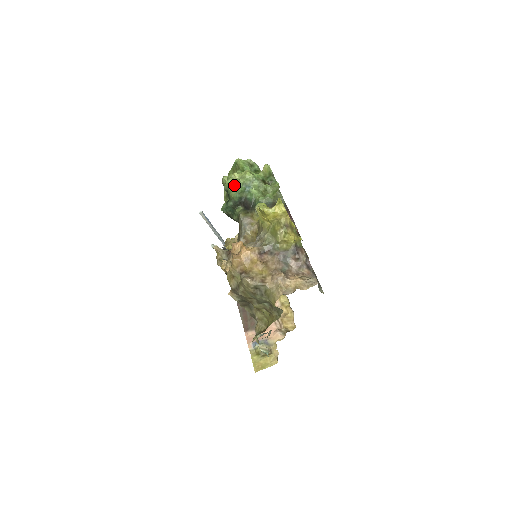
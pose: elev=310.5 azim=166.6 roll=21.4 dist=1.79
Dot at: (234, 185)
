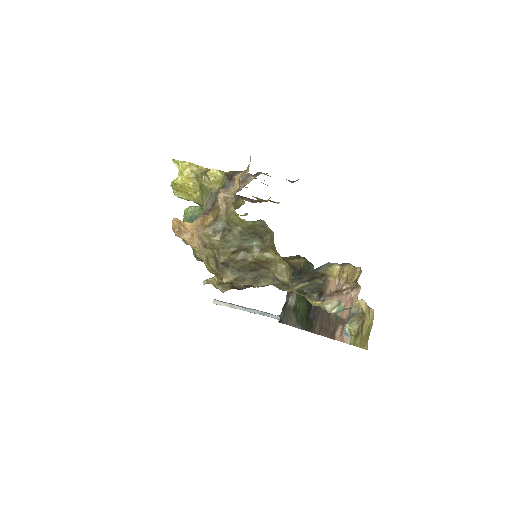
Dot at: occluded
